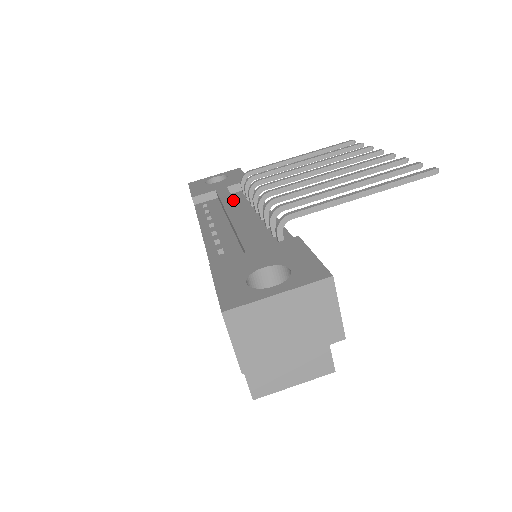
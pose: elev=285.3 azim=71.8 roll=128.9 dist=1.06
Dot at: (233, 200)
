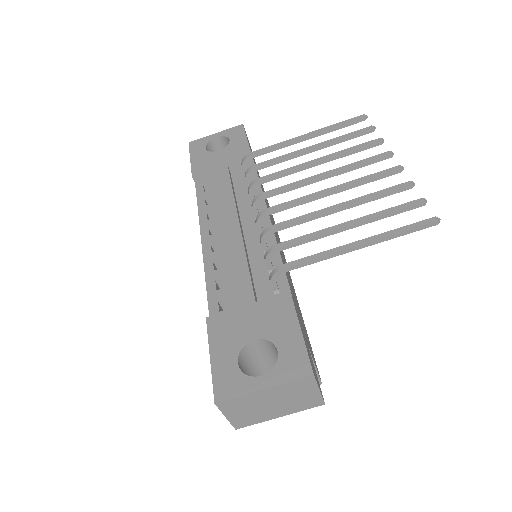
Dot at: (233, 198)
